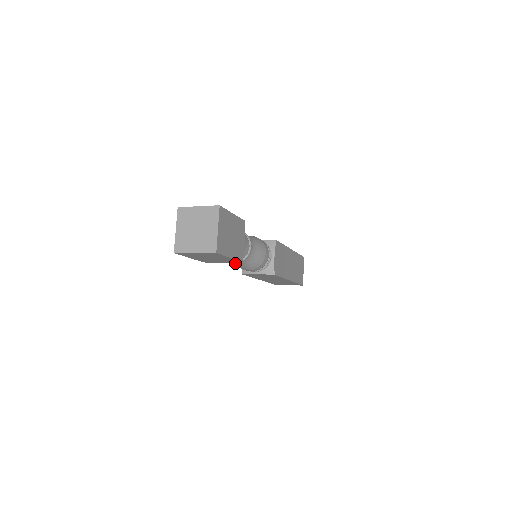
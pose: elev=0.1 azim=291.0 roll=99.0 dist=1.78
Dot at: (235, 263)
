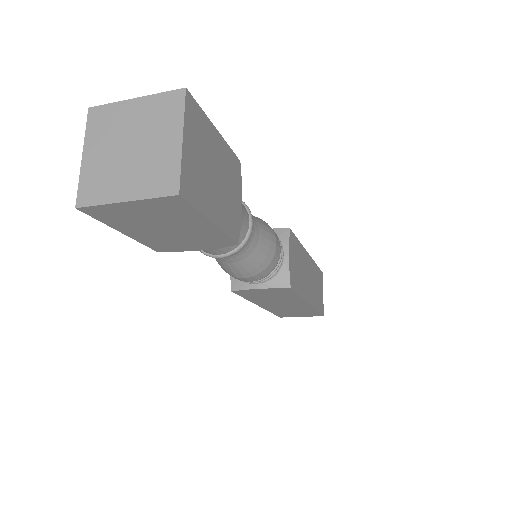
Dot at: (221, 257)
